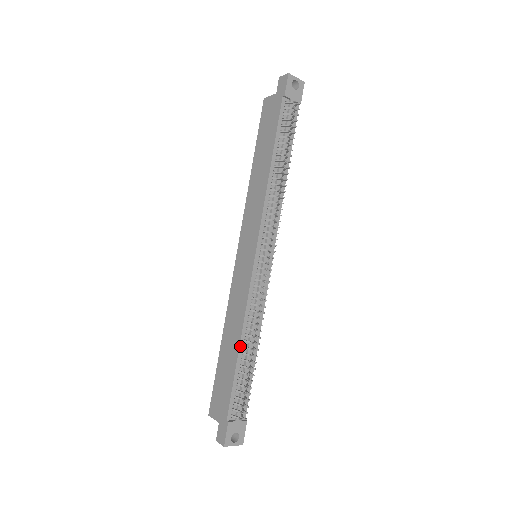
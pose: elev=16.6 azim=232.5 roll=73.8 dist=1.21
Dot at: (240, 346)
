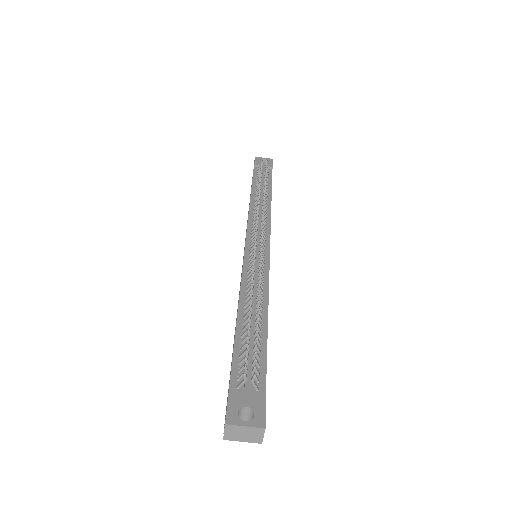
Dot at: (239, 311)
